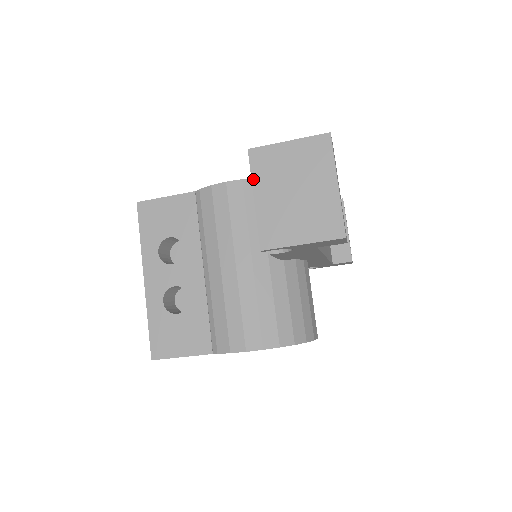
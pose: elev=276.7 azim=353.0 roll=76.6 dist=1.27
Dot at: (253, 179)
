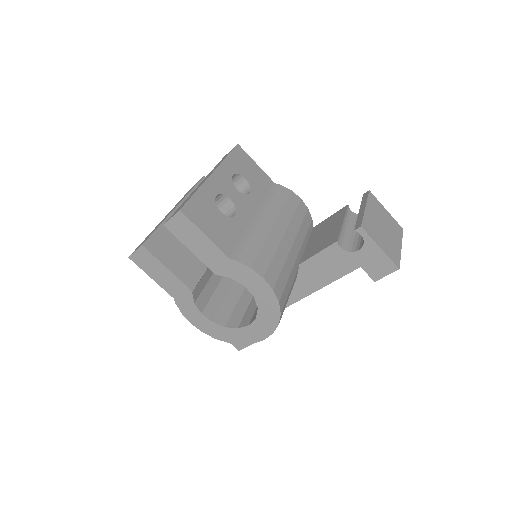
Dot at: (368, 201)
